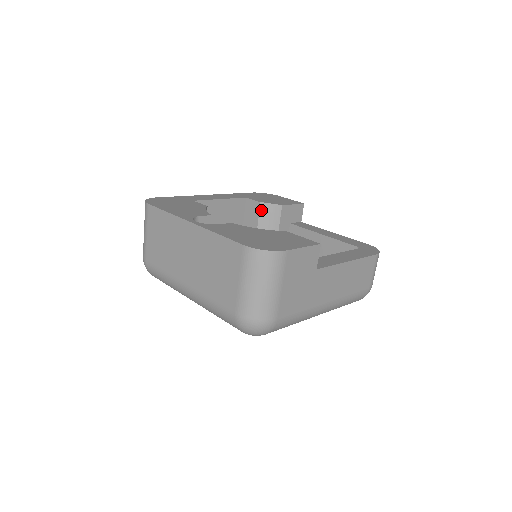
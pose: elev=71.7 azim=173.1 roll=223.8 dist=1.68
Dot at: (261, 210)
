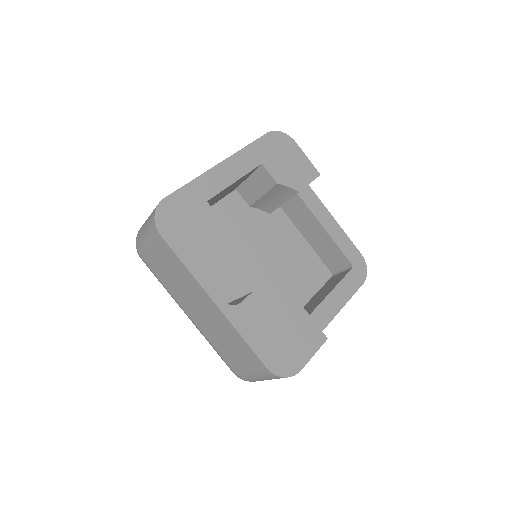
Dot at: (274, 188)
